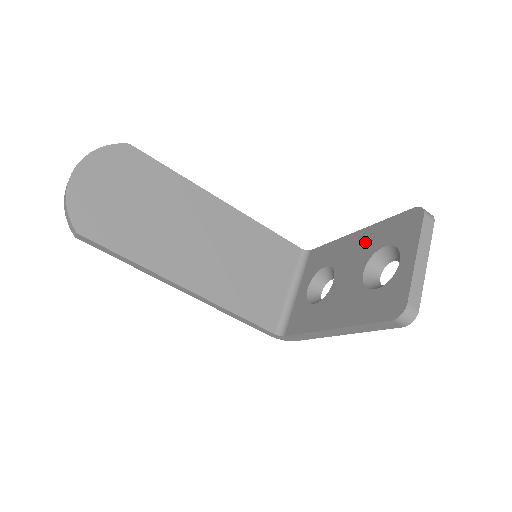
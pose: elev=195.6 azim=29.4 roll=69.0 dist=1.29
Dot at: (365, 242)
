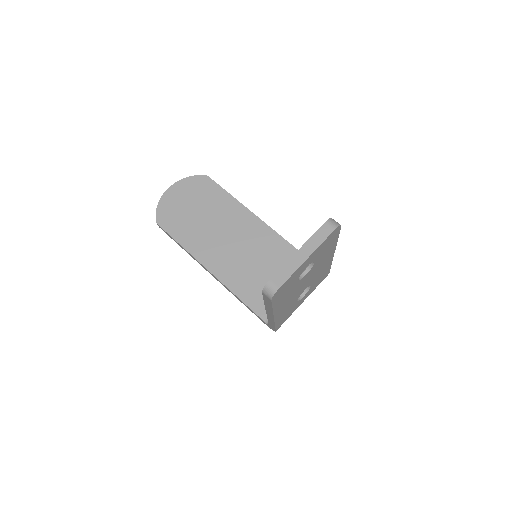
Dot at: occluded
